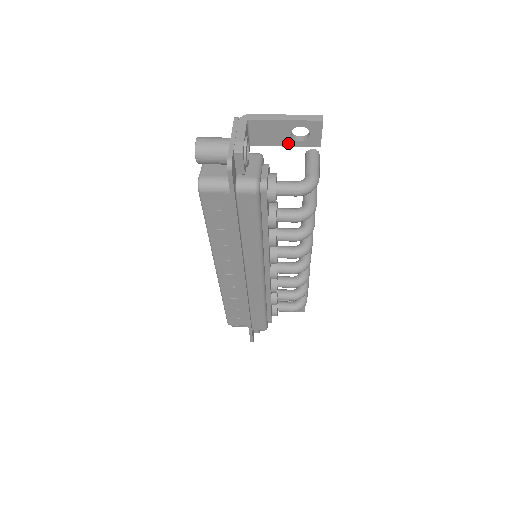
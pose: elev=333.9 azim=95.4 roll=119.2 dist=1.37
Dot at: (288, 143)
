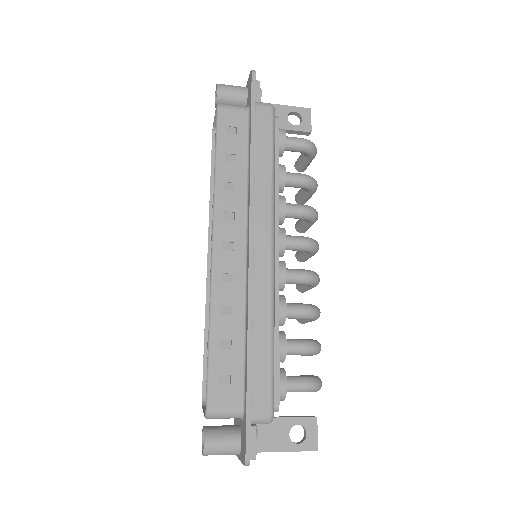
Dot at: (285, 126)
